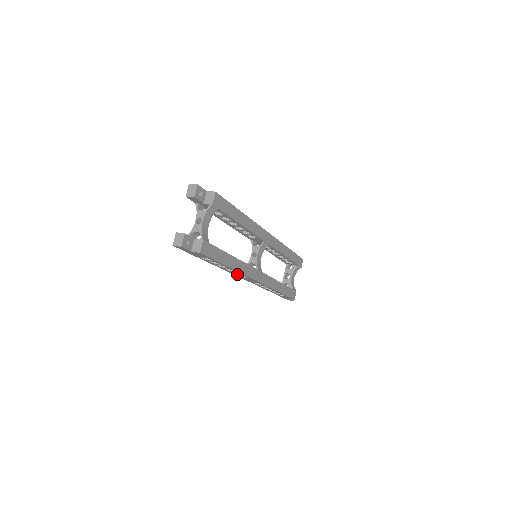
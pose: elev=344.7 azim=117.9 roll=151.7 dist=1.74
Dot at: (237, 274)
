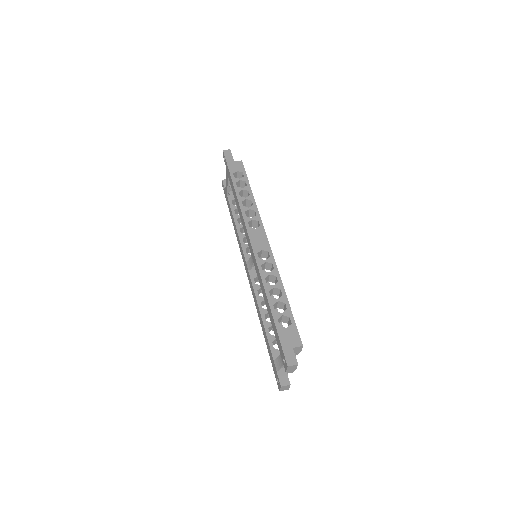
Dot at: (259, 293)
